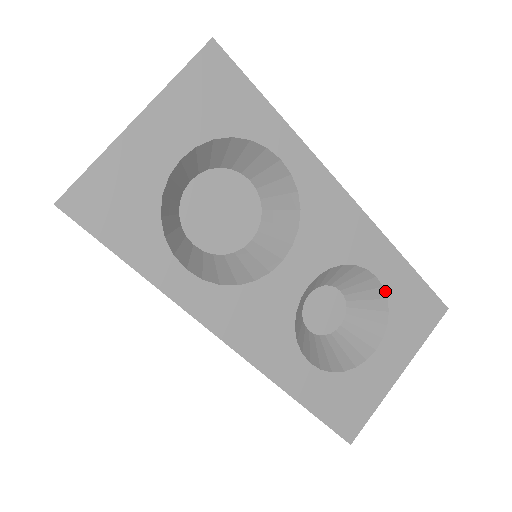
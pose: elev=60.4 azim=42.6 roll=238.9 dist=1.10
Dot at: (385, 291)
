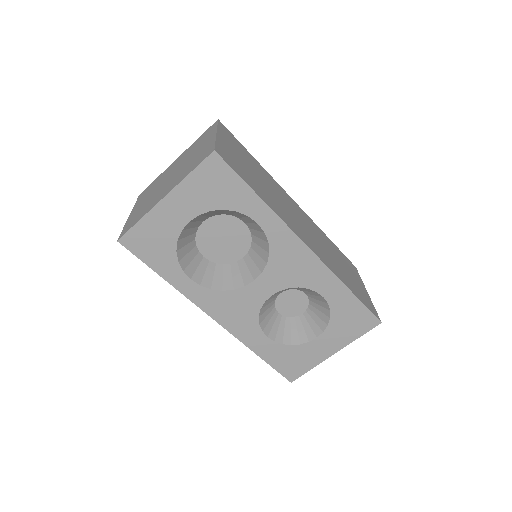
Dot at: (329, 306)
